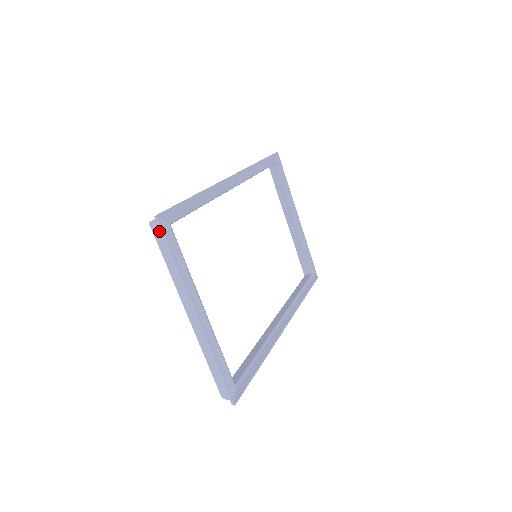
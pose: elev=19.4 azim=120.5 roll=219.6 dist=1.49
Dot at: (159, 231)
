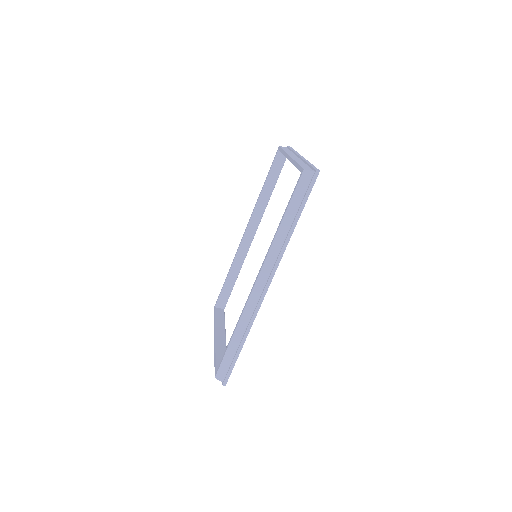
Dot at: (286, 148)
